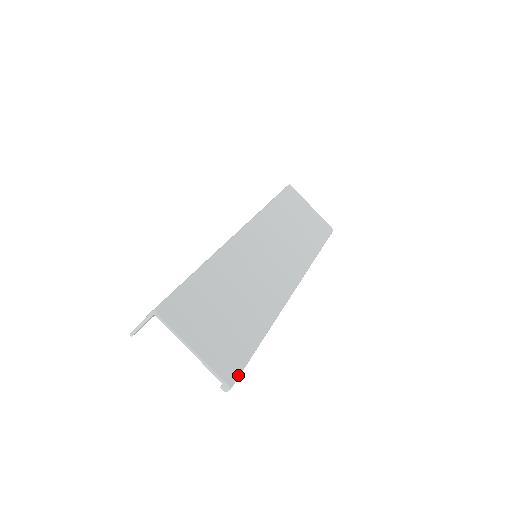
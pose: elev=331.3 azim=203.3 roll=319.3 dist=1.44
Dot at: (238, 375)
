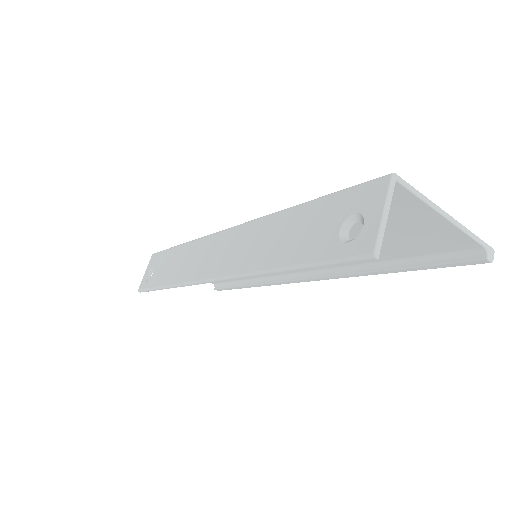
Dot at: occluded
